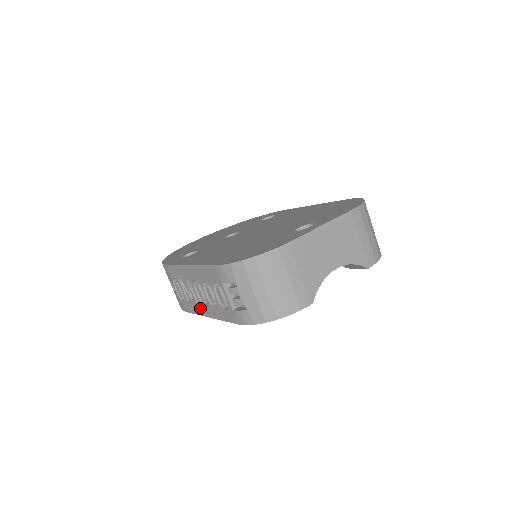
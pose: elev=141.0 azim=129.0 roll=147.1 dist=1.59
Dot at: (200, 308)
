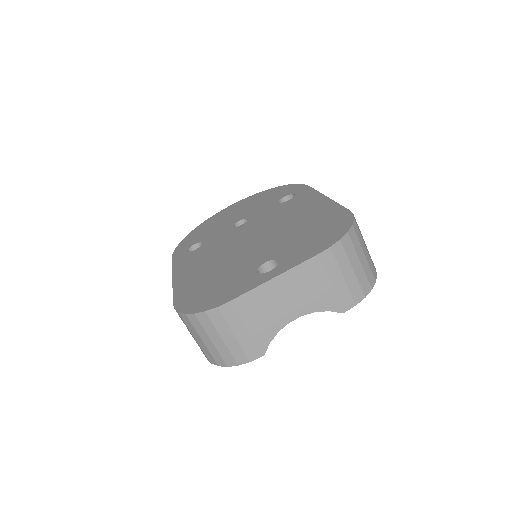
Dot at: occluded
